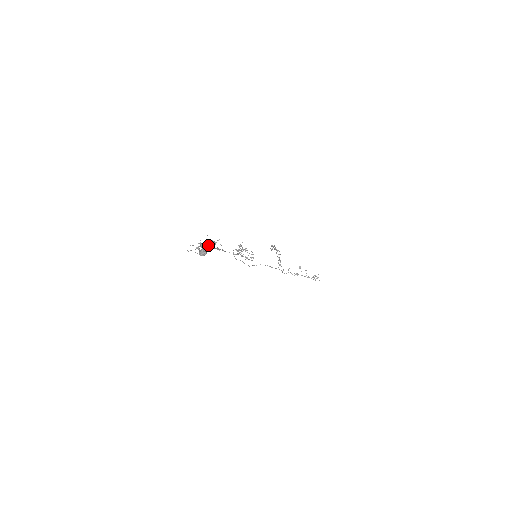
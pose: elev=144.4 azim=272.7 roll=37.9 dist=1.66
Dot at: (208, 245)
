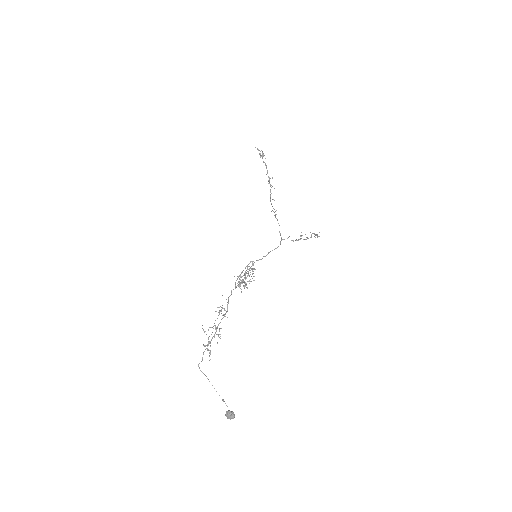
Dot at: (217, 334)
